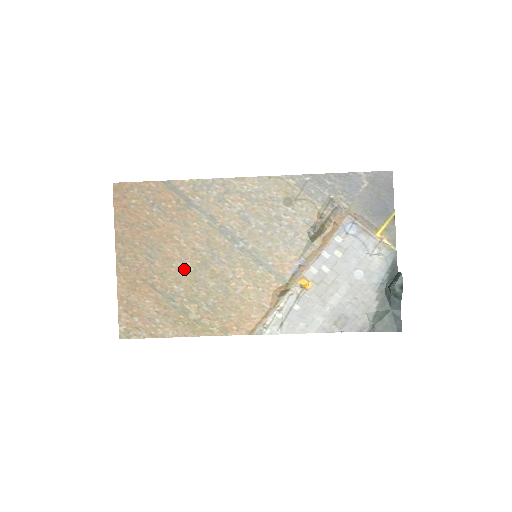
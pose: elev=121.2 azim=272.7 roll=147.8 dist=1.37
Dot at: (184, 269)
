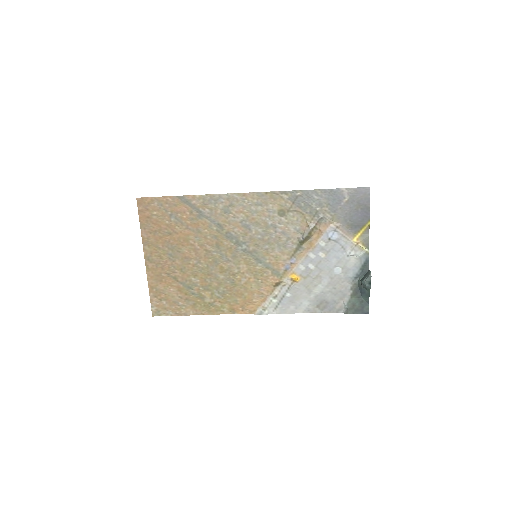
Dot at: (199, 266)
